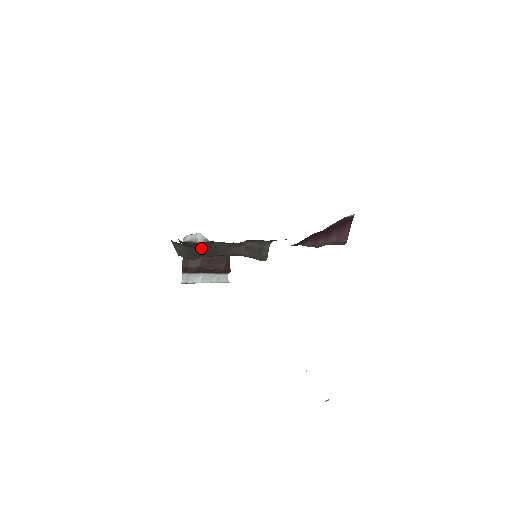
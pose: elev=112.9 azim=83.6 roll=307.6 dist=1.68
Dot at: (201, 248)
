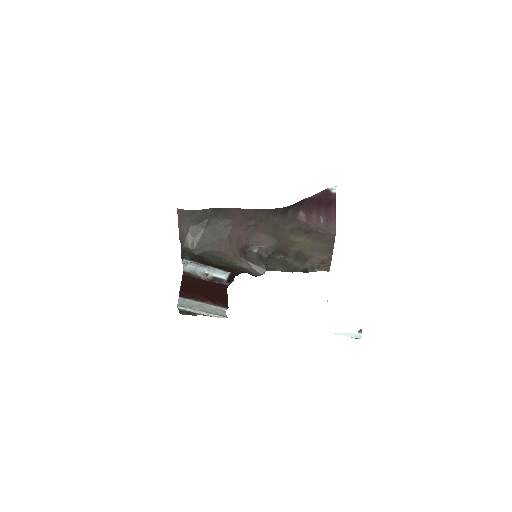
Dot at: (206, 231)
